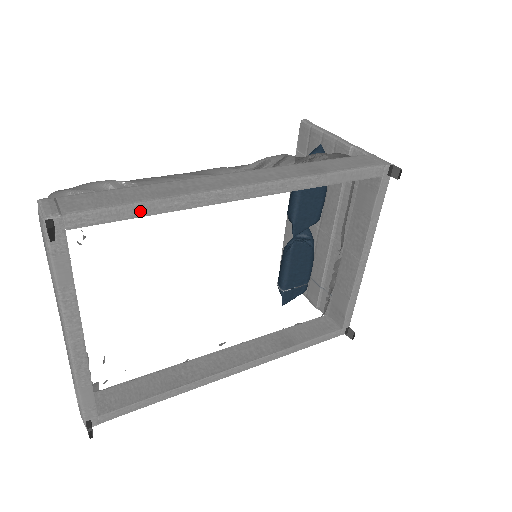
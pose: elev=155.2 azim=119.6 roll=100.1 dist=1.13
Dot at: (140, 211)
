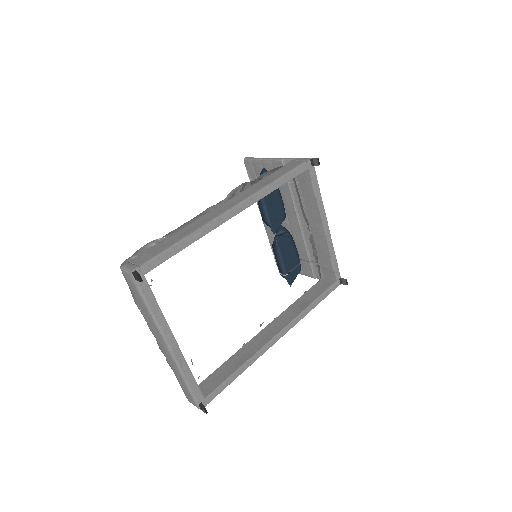
Dot at: (179, 248)
